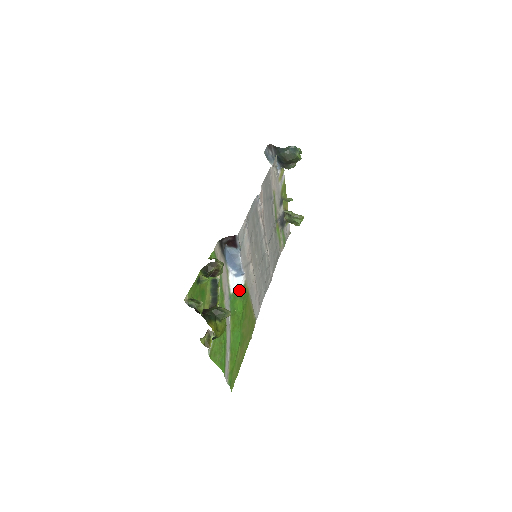
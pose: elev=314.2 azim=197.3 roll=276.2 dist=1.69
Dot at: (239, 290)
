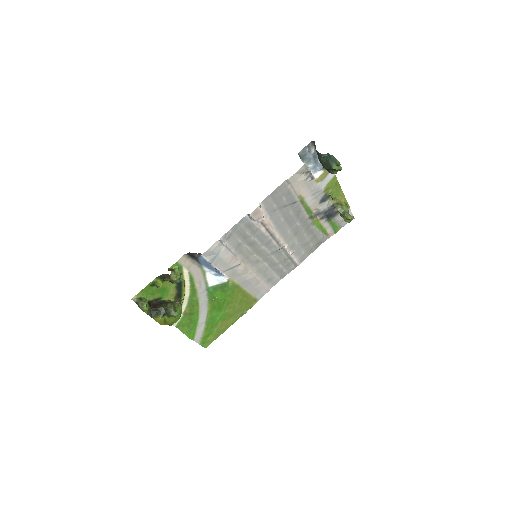
Dot at: (221, 285)
